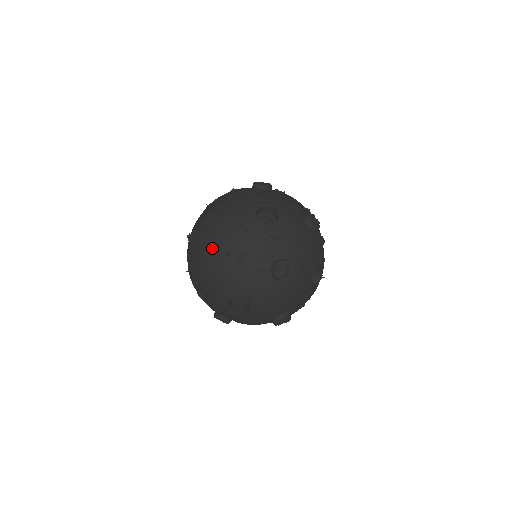
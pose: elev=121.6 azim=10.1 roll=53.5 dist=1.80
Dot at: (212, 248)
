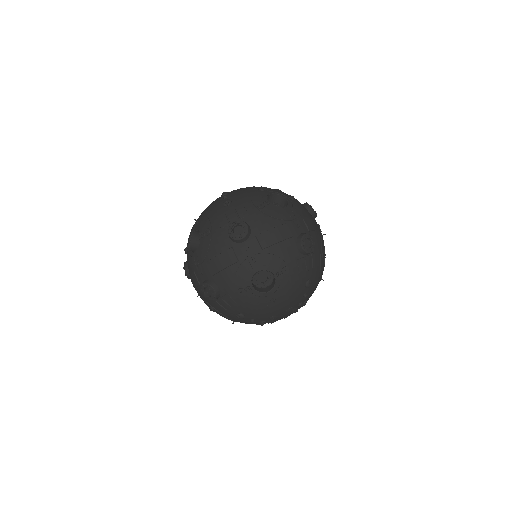
Dot at: (224, 193)
